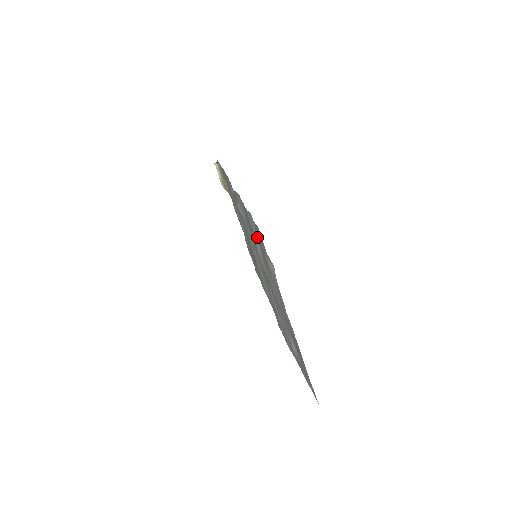
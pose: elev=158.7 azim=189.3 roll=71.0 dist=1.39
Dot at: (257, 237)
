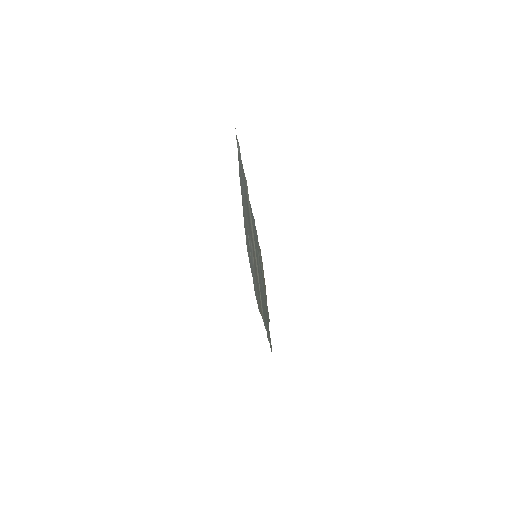
Dot at: occluded
